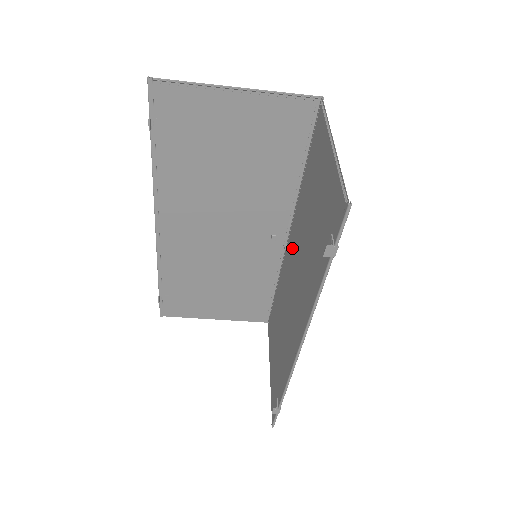
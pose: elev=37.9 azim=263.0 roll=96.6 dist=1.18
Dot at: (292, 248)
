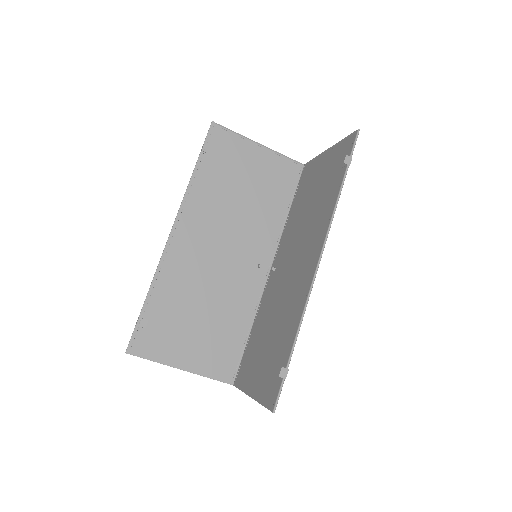
Dot at: (282, 259)
